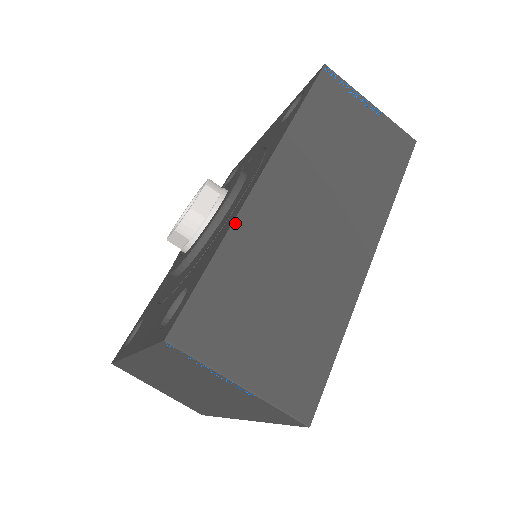
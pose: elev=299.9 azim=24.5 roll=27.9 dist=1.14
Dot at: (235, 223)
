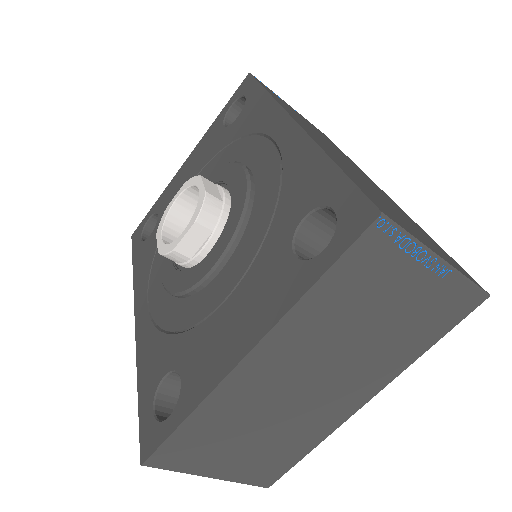
Dot at: (317, 143)
